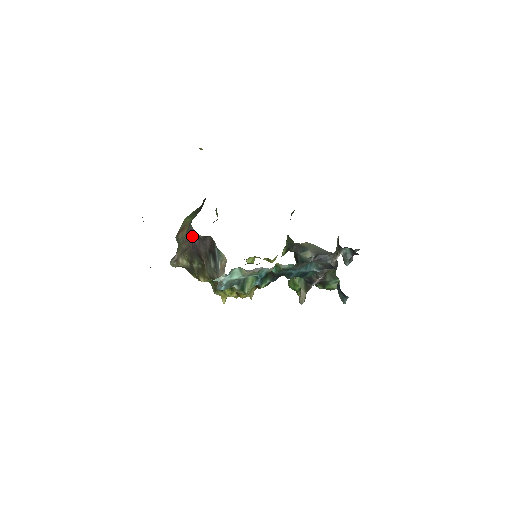
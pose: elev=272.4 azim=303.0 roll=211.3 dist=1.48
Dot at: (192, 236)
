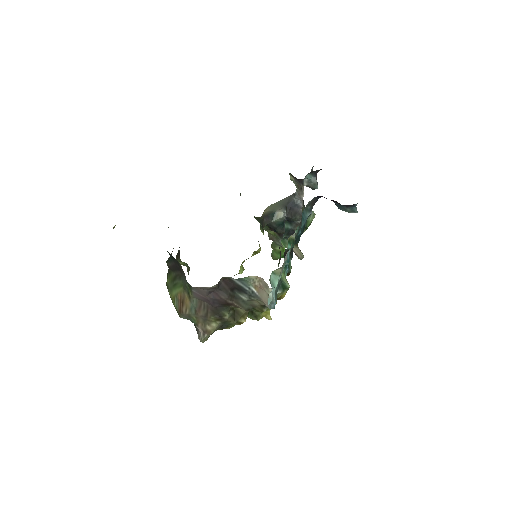
Dot at: (204, 296)
